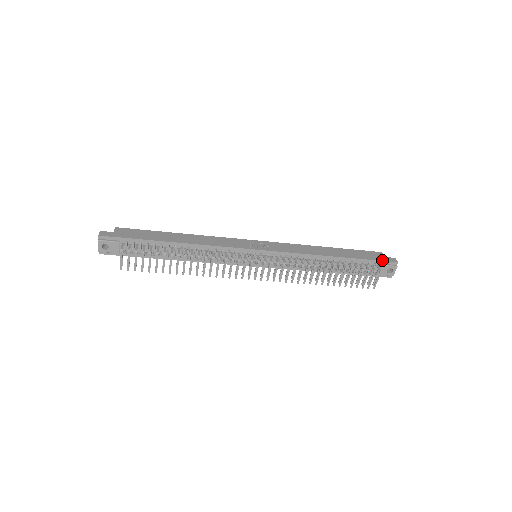
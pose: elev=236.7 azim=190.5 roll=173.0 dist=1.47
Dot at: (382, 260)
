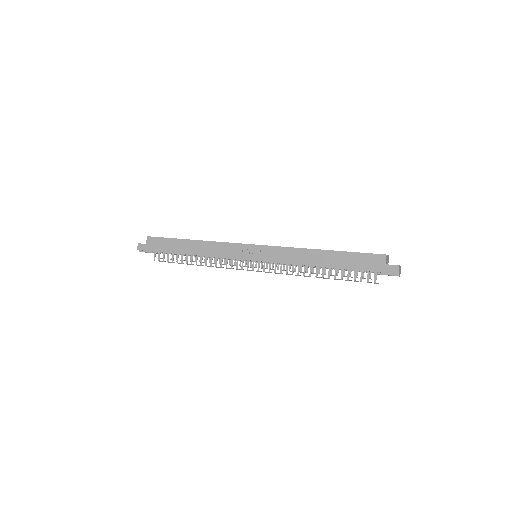
Dot at: (379, 271)
